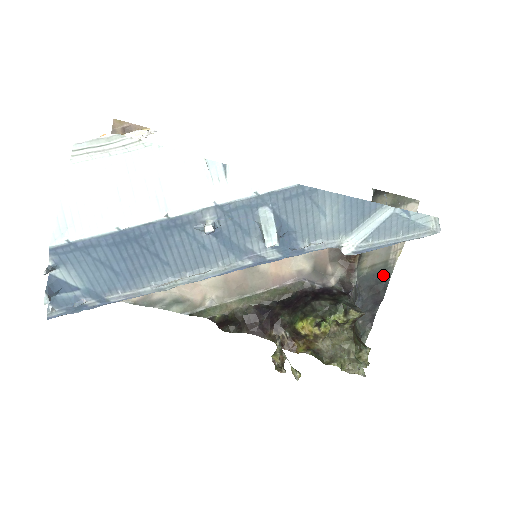
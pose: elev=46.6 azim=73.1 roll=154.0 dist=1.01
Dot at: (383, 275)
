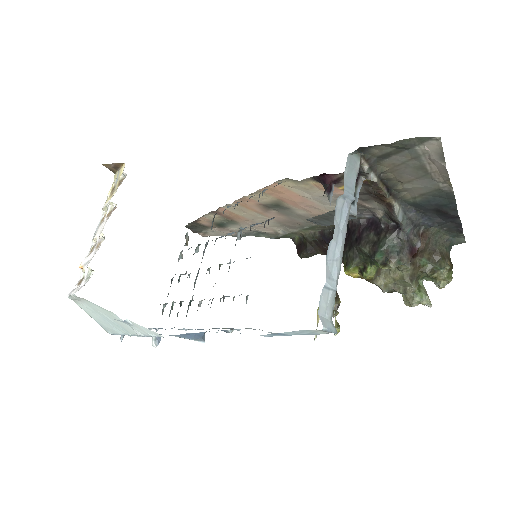
Dot at: (443, 199)
